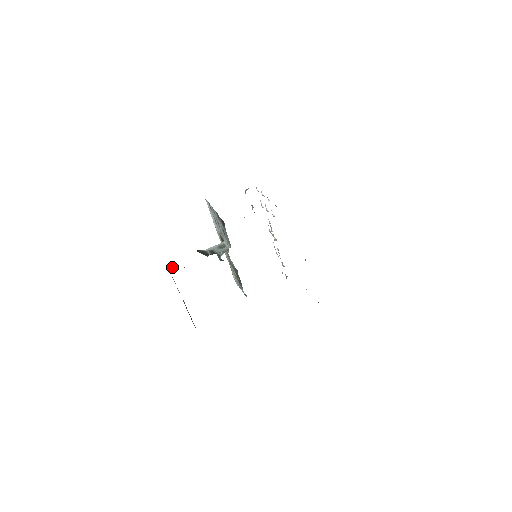
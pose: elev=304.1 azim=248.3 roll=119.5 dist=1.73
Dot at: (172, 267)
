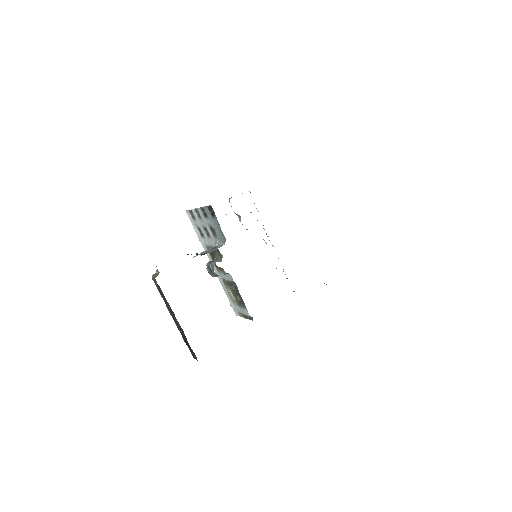
Dot at: (157, 273)
